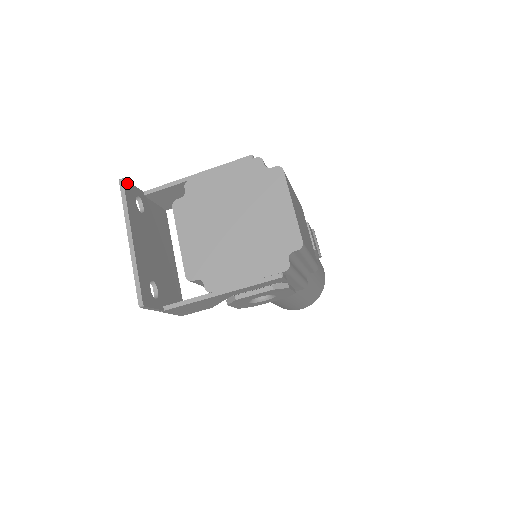
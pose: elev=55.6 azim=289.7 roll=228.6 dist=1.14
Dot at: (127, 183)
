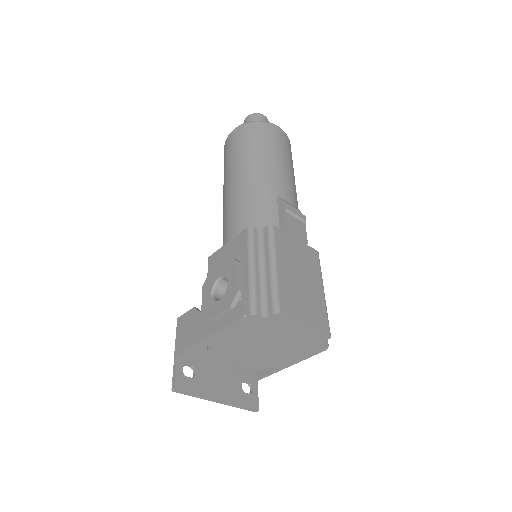
Dot at: (176, 384)
